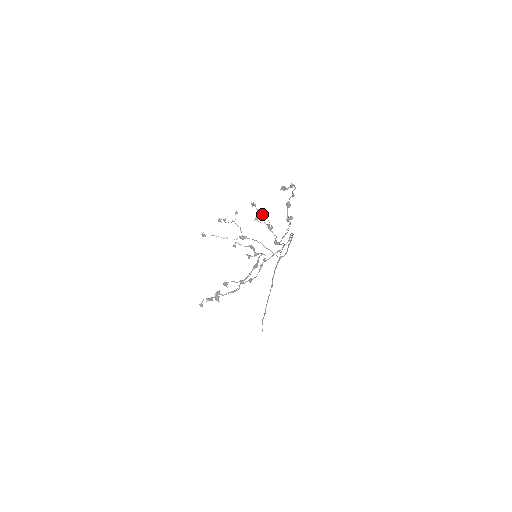
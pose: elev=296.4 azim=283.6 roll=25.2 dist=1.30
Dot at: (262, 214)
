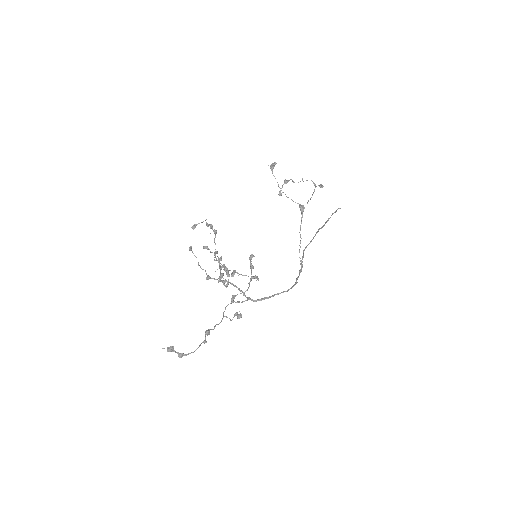
Dot at: (251, 270)
